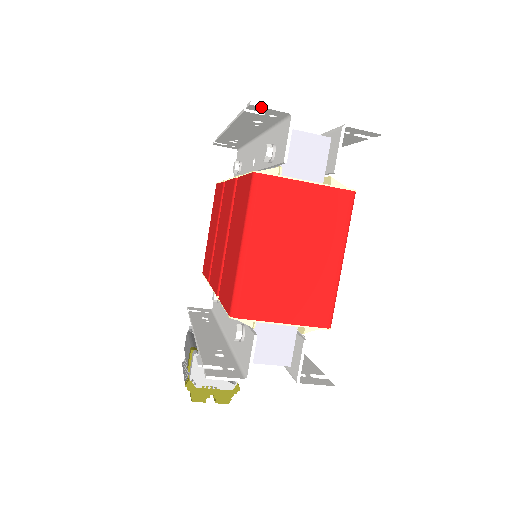
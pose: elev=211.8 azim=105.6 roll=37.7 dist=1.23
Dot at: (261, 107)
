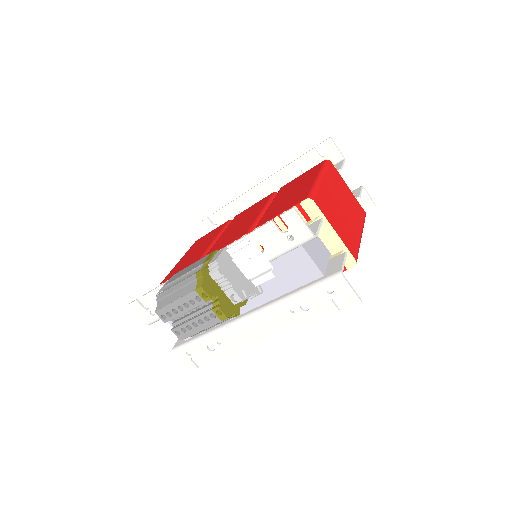
Dot at: (333, 143)
